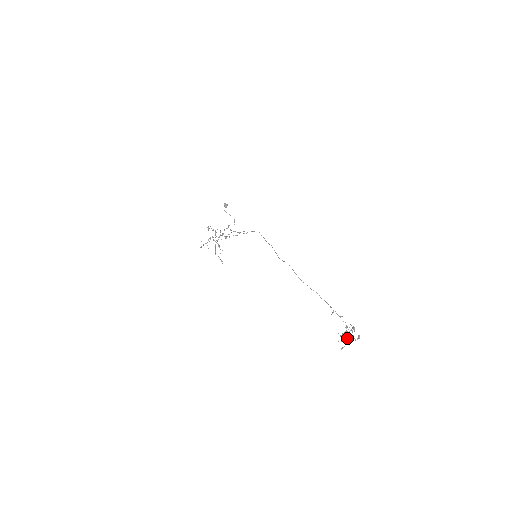
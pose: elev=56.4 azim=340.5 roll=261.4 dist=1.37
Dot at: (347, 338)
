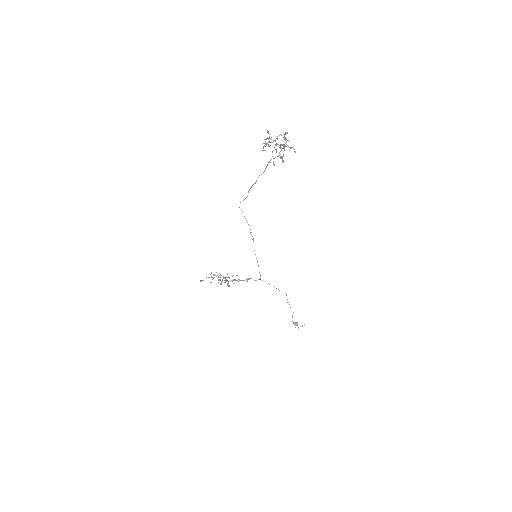
Dot at: occluded
